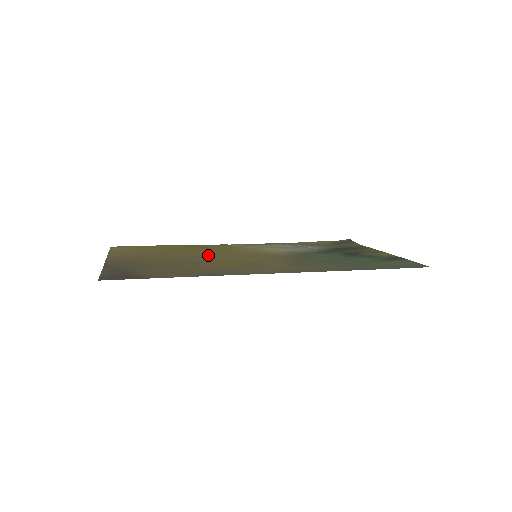
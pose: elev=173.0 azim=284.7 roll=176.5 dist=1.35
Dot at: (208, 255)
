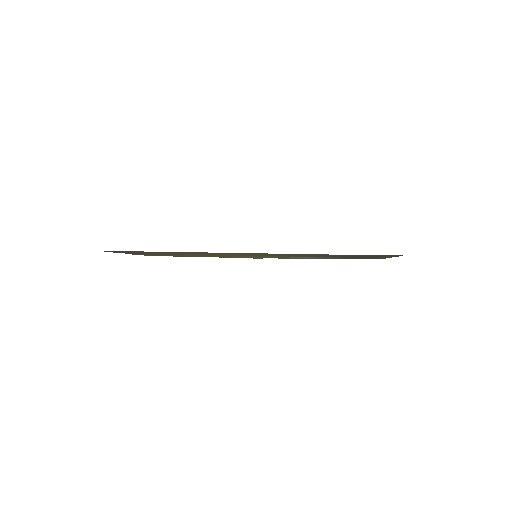
Dot at: occluded
